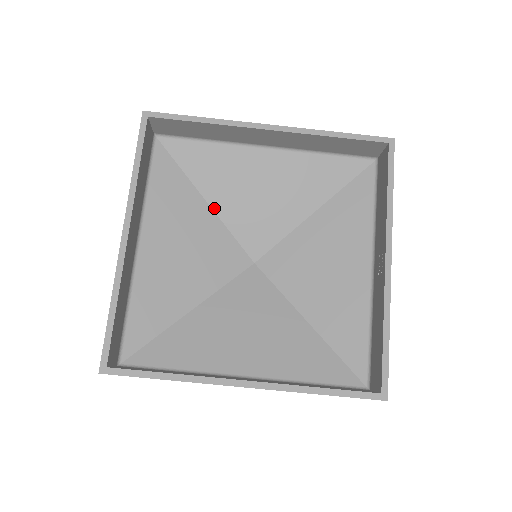
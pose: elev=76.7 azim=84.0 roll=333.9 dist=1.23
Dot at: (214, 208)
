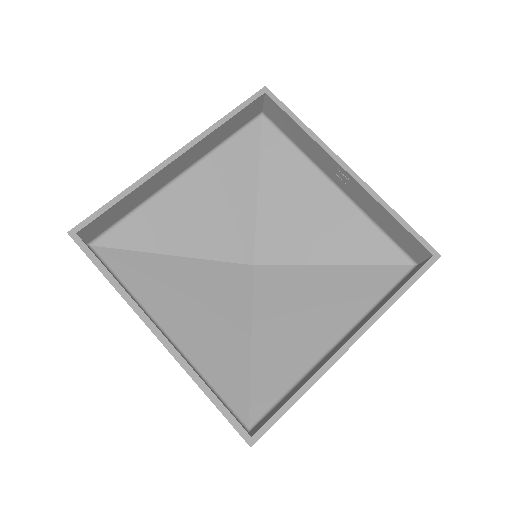
Dot at: (187, 255)
